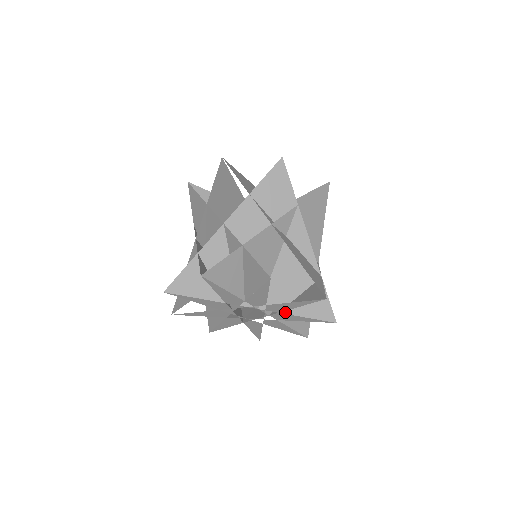
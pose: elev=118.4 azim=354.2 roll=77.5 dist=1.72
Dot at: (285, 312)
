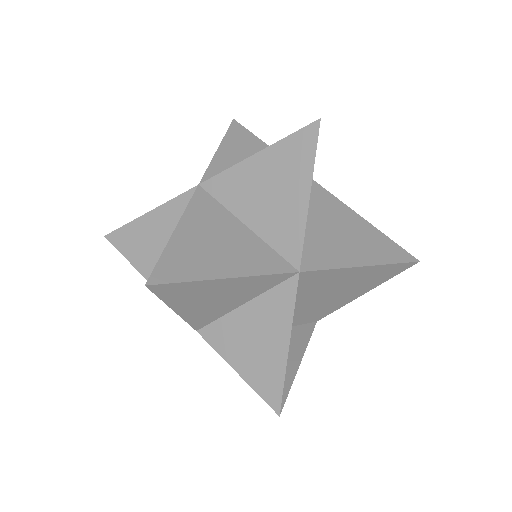
Dot at: occluded
